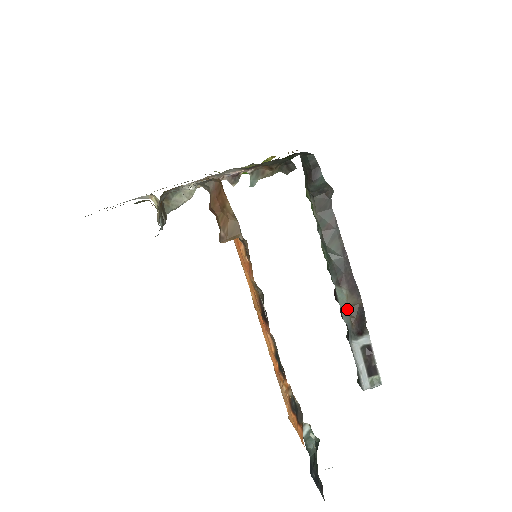
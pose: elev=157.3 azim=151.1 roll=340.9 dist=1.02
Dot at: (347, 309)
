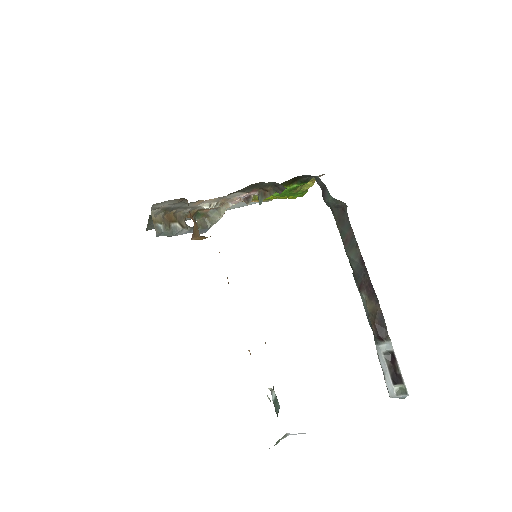
Dot at: (368, 314)
